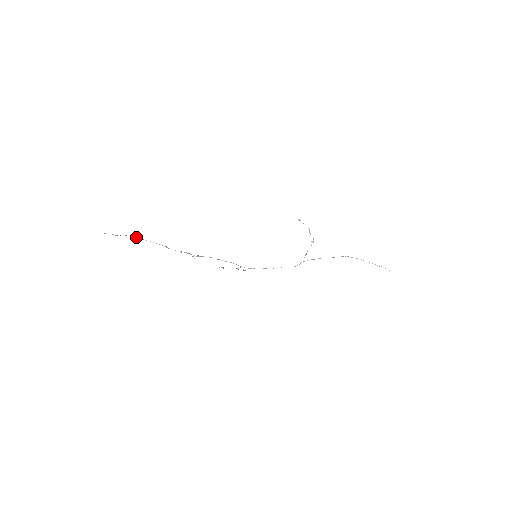
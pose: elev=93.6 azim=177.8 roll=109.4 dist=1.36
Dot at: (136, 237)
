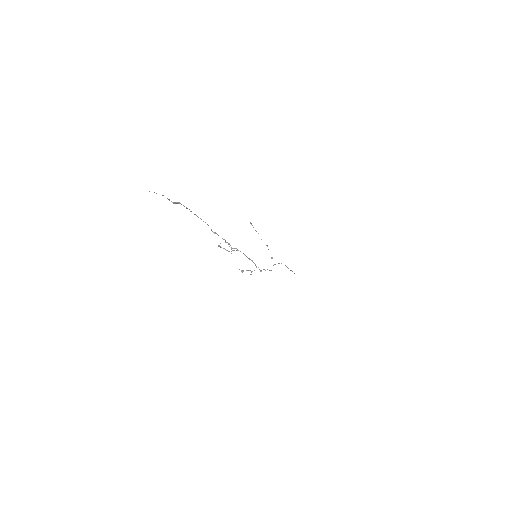
Dot at: (191, 211)
